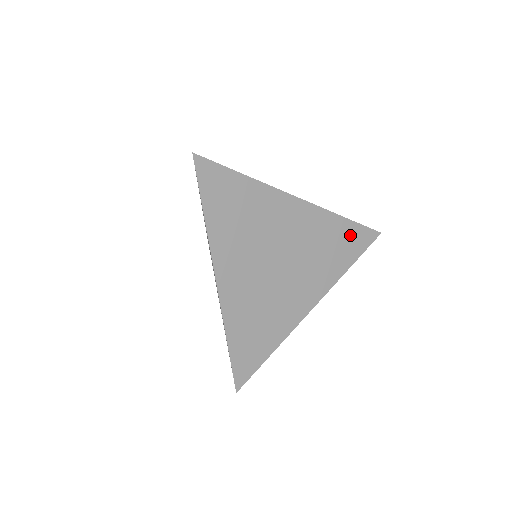
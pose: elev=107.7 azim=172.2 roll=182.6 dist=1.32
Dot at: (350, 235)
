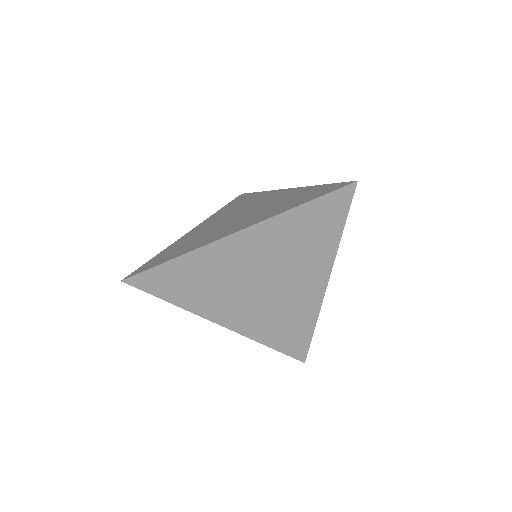
Dot at: (317, 191)
